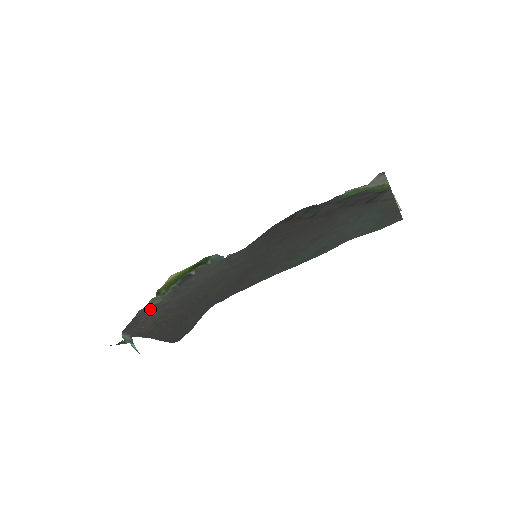
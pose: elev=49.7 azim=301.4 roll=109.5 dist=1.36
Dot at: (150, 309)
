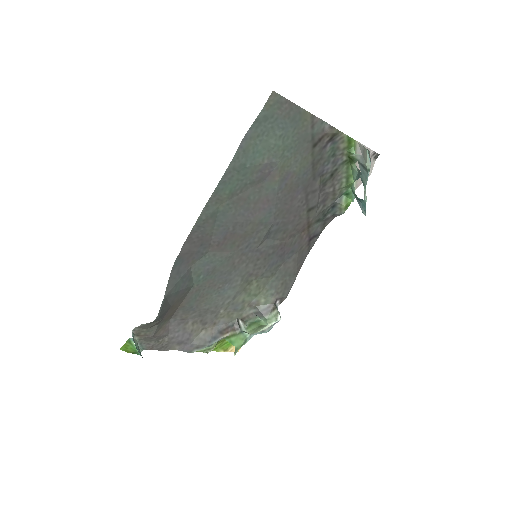
Dot at: (181, 342)
